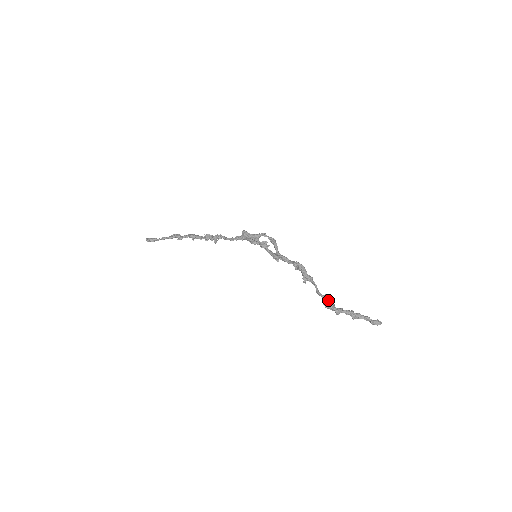
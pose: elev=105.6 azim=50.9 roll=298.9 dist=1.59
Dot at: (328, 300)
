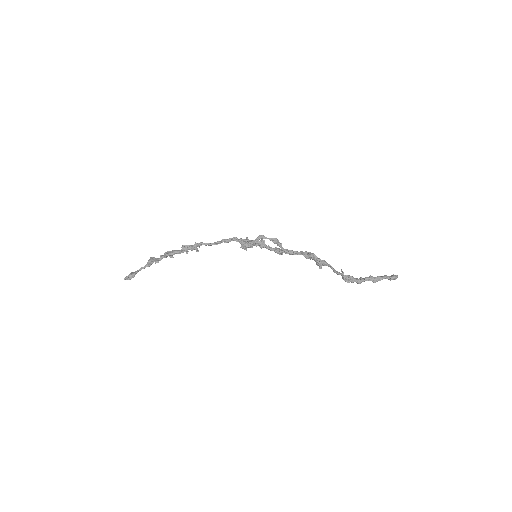
Dot at: (348, 276)
